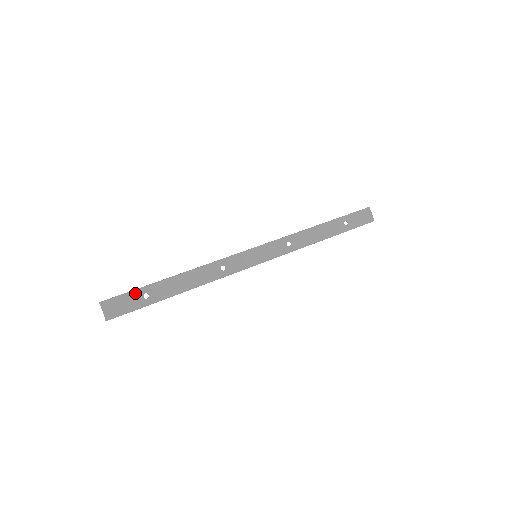
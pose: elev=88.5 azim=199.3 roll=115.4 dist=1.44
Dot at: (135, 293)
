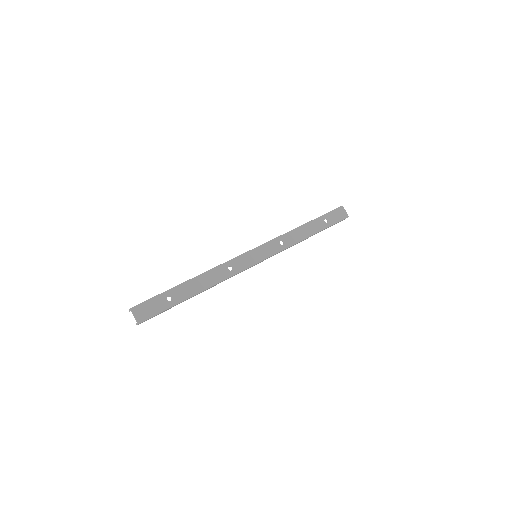
Dot at: (159, 297)
